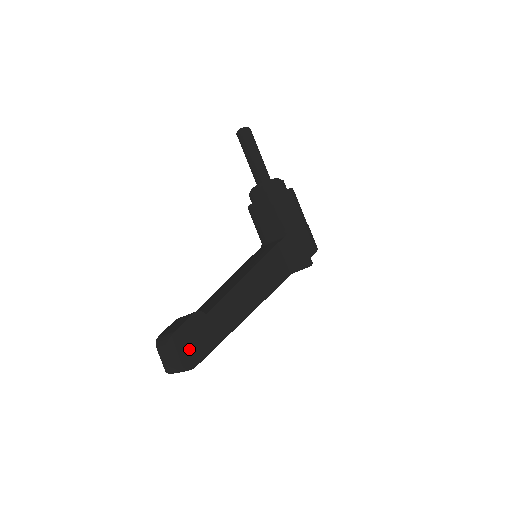
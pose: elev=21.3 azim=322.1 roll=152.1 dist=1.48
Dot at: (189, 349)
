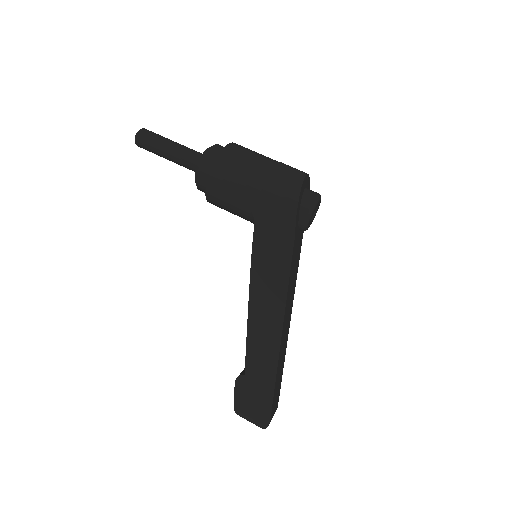
Dot at: (254, 412)
